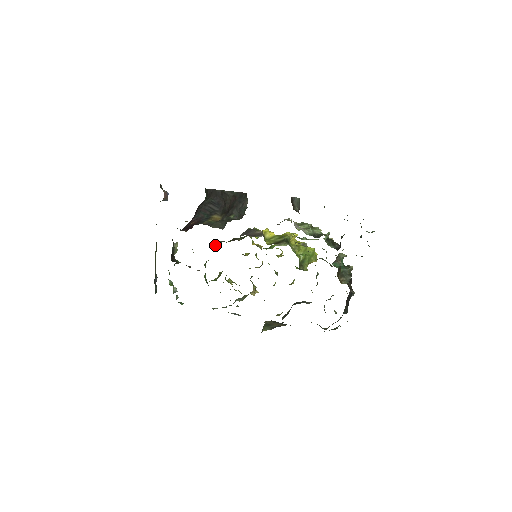
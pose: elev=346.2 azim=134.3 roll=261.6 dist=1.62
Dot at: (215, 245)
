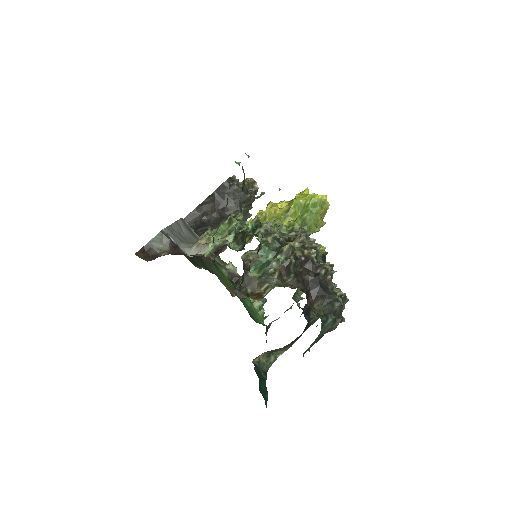
Dot at: occluded
